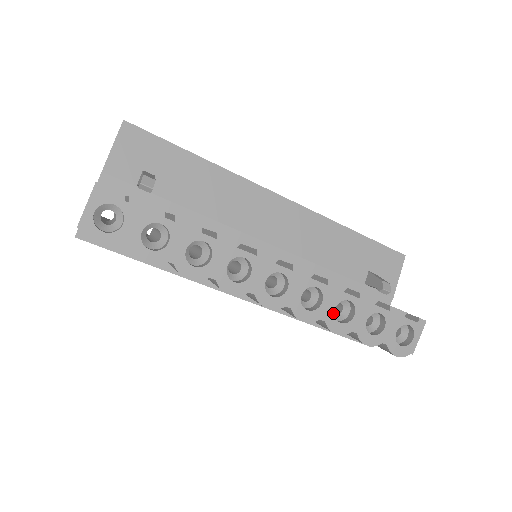
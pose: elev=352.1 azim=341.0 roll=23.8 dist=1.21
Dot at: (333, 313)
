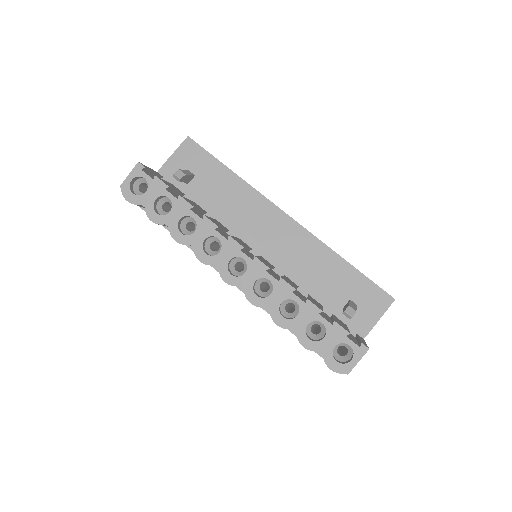
Dot at: (278, 306)
